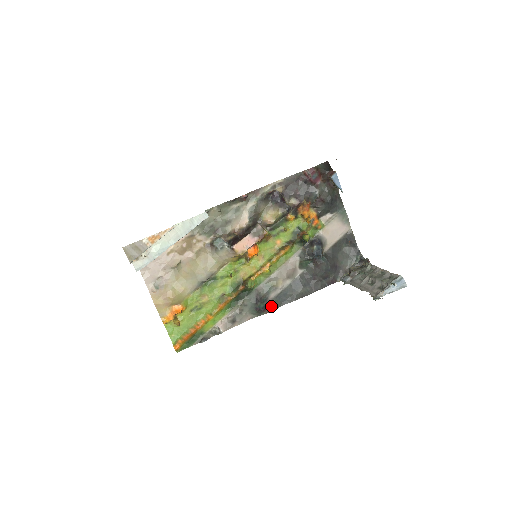
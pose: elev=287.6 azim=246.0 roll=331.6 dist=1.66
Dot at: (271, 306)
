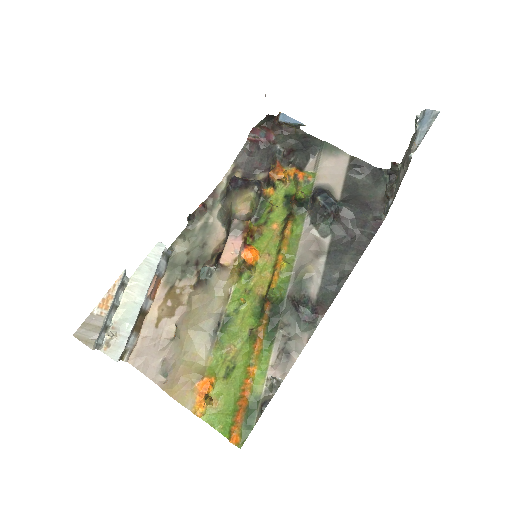
Dot at: (322, 305)
